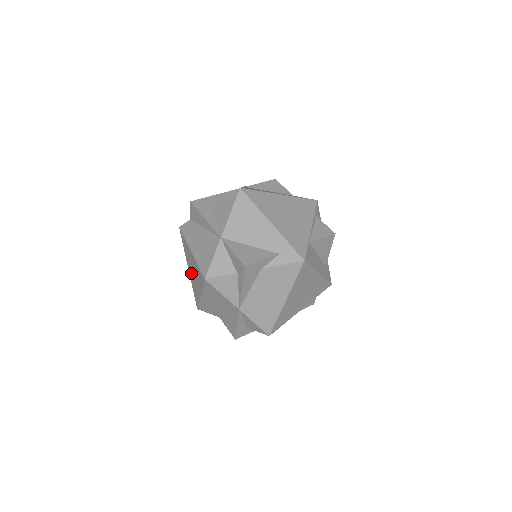
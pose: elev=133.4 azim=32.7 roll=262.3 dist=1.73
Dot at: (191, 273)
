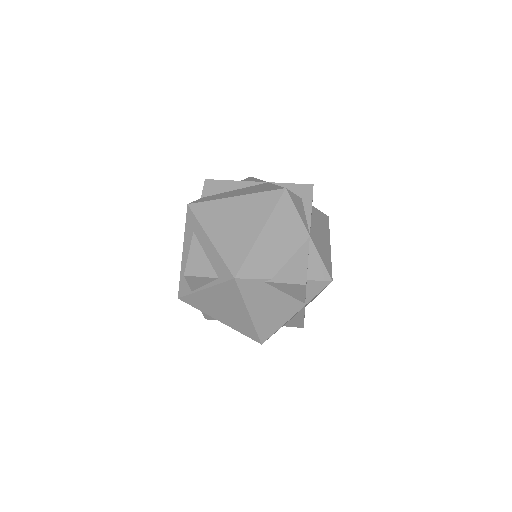
Dot at: (224, 232)
